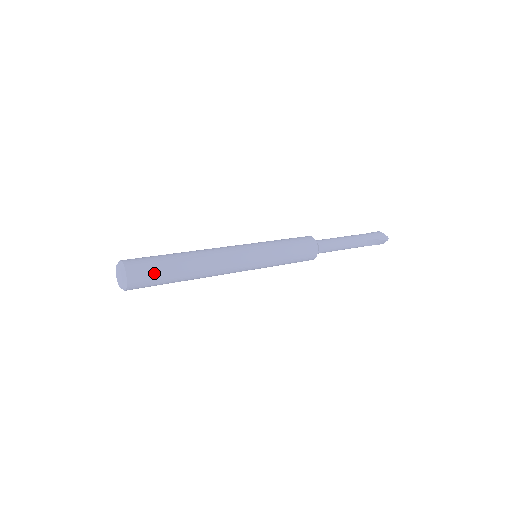
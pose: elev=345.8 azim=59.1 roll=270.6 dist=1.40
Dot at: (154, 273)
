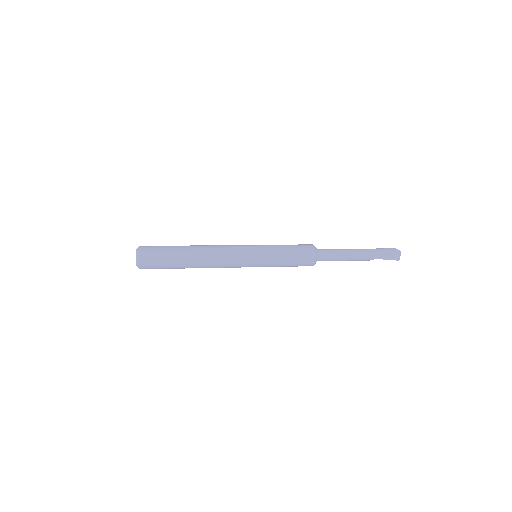
Dot at: (160, 253)
